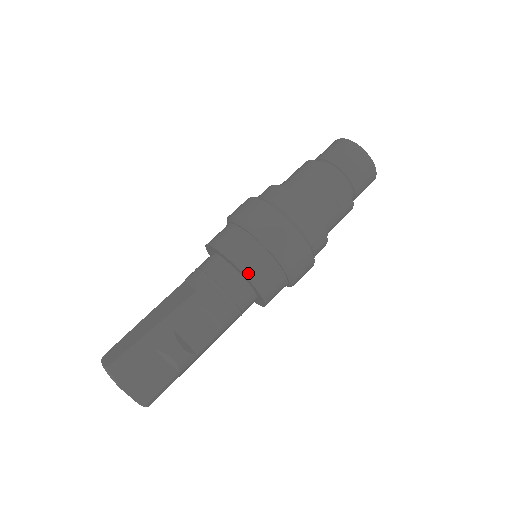
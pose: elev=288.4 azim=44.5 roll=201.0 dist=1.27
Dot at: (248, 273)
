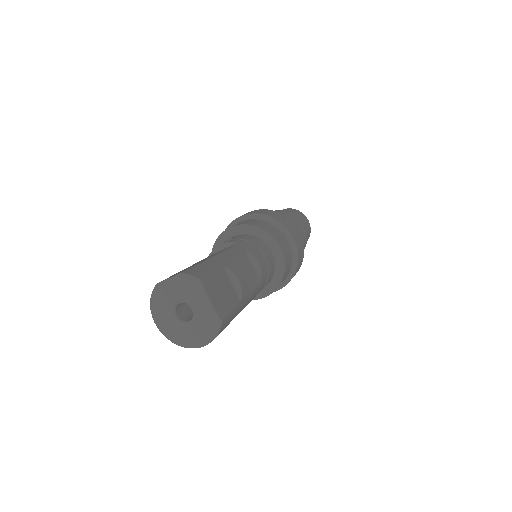
Dot at: (275, 237)
